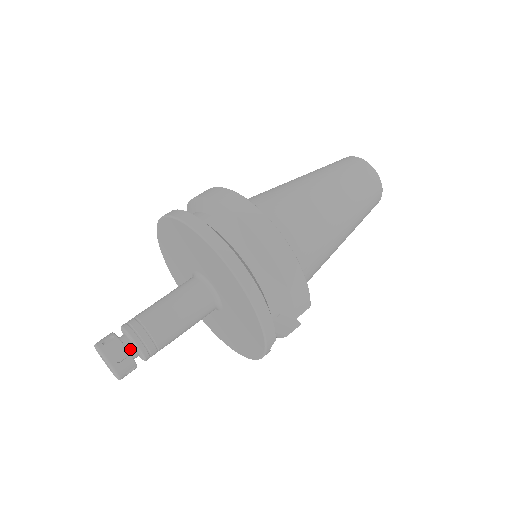
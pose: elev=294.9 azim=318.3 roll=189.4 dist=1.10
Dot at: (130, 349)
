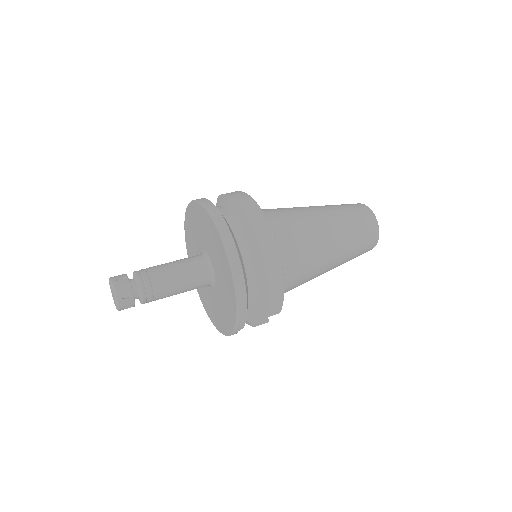
Dot at: (134, 292)
